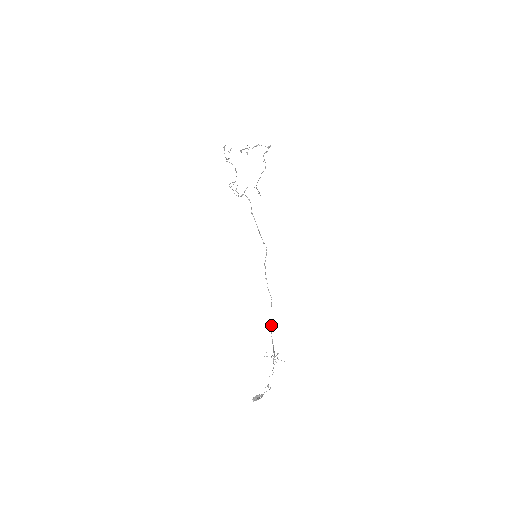
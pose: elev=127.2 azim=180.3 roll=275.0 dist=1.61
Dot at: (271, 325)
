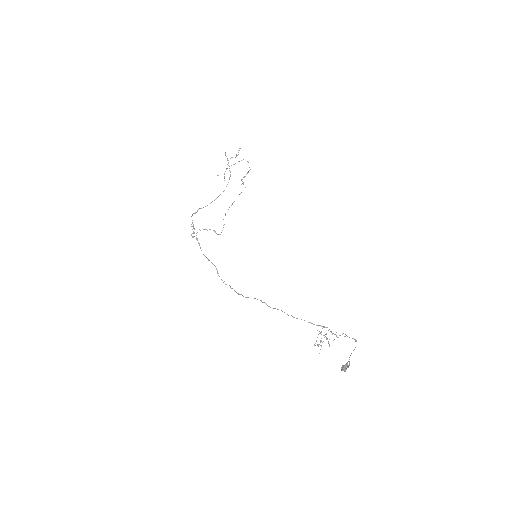
Dot at: (297, 318)
